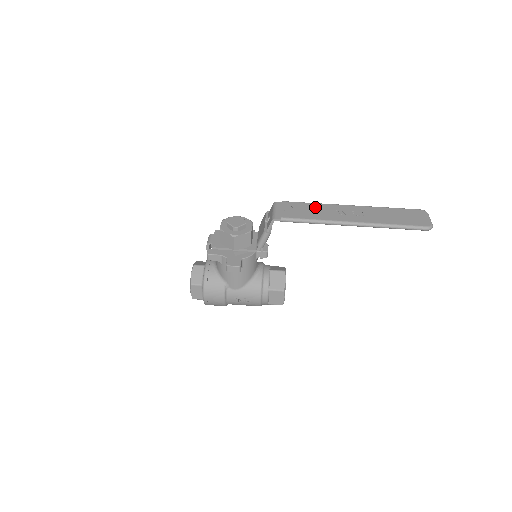
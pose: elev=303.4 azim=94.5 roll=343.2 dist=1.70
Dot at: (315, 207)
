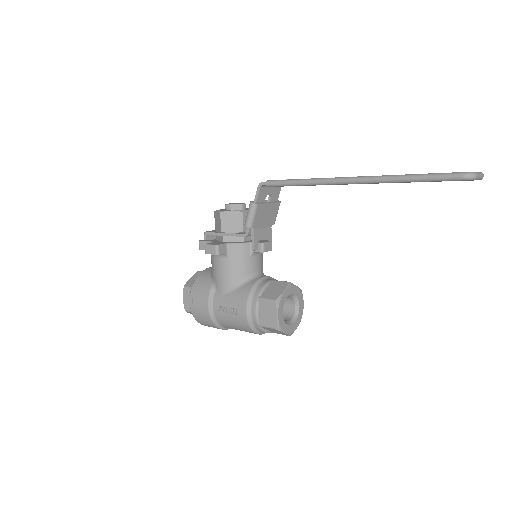
Dot at: occluded
